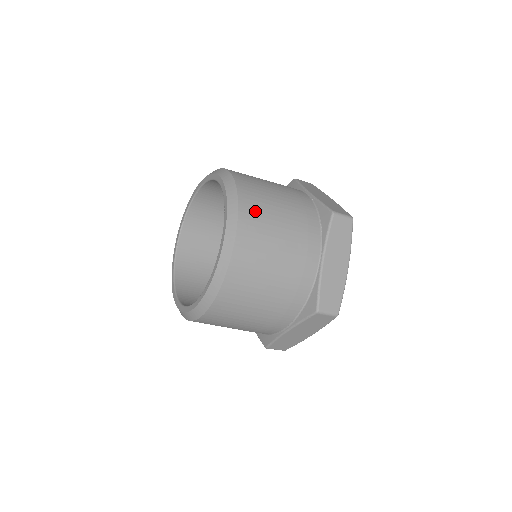
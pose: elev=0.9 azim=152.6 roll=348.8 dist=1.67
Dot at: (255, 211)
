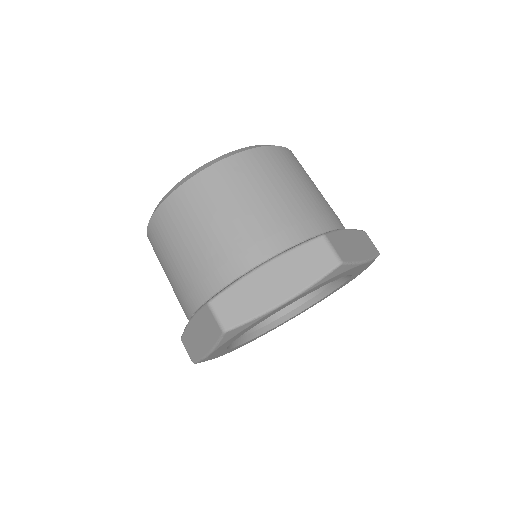
Dot at: occluded
